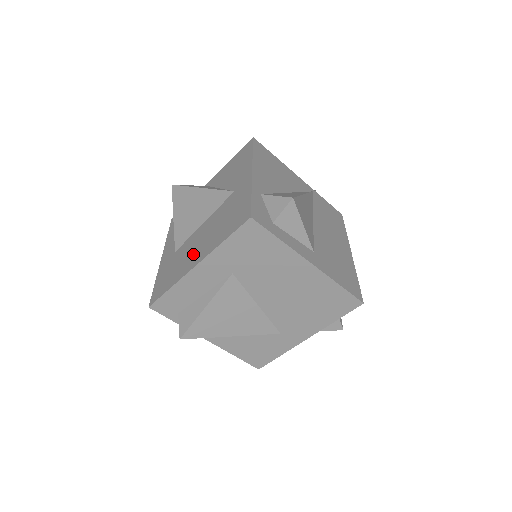
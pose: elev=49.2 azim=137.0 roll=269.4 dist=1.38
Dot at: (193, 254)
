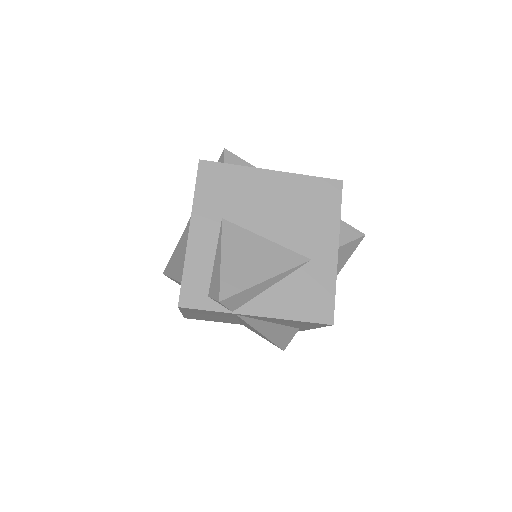
Dot at: occluded
